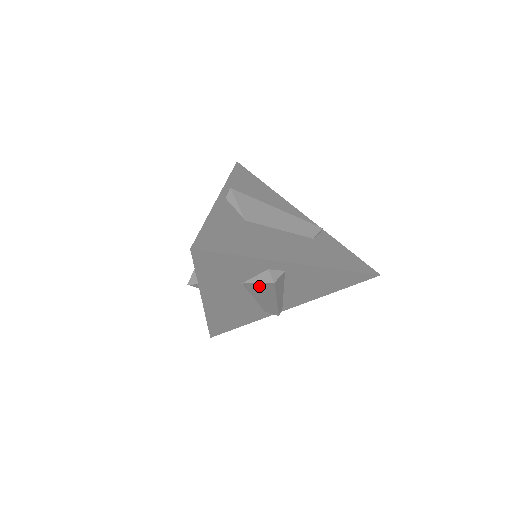
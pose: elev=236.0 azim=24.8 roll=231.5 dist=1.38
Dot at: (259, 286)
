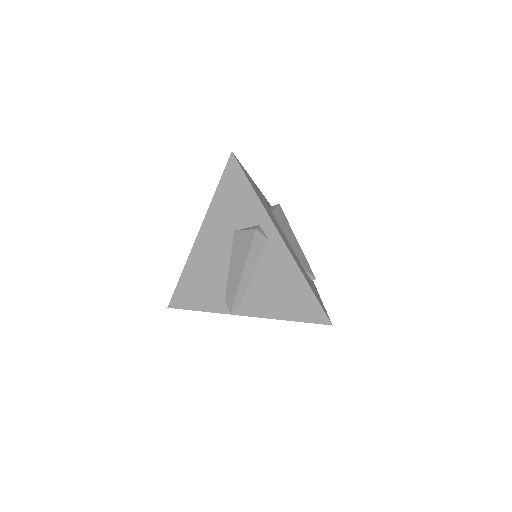
Dot at: (243, 237)
